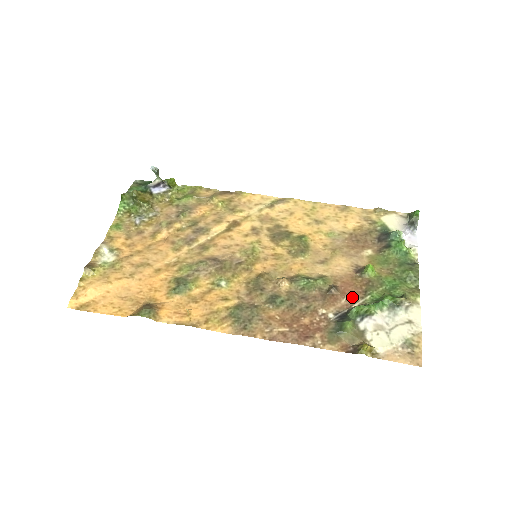
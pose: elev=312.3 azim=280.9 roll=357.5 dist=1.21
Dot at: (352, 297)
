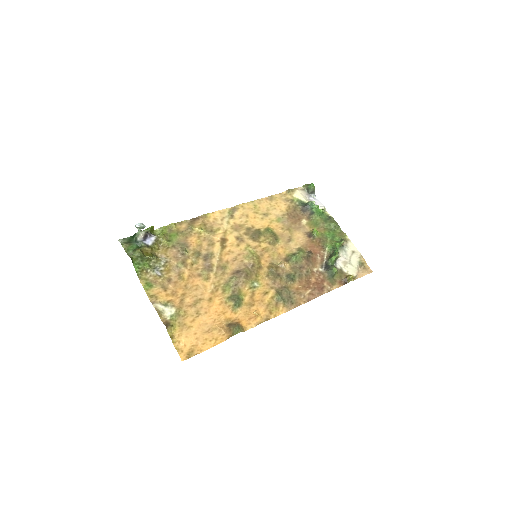
Dot at: (320, 253)
